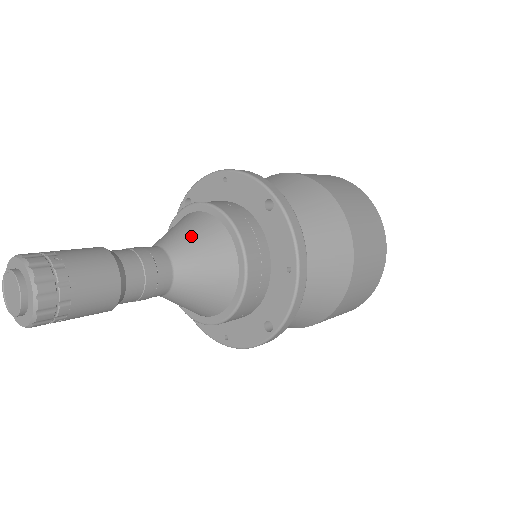
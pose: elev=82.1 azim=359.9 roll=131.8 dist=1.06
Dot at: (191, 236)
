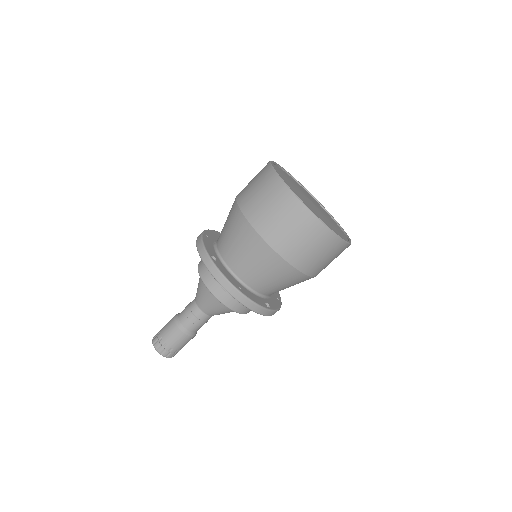
Dot at: (199, 291)
